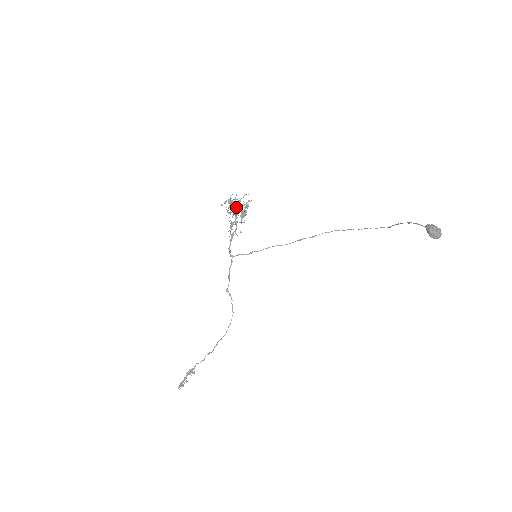
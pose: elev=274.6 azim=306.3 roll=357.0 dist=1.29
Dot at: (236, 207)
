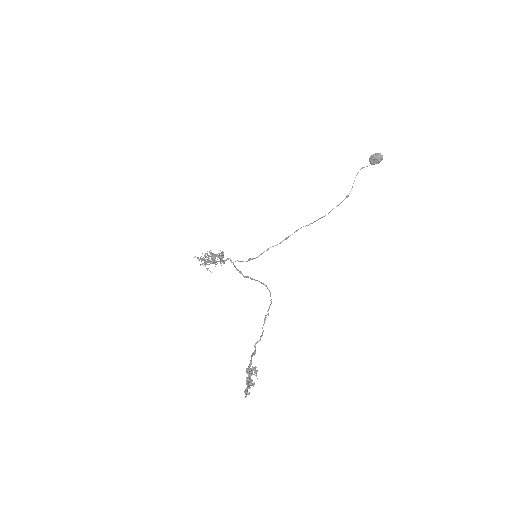
Dot at: occluded
